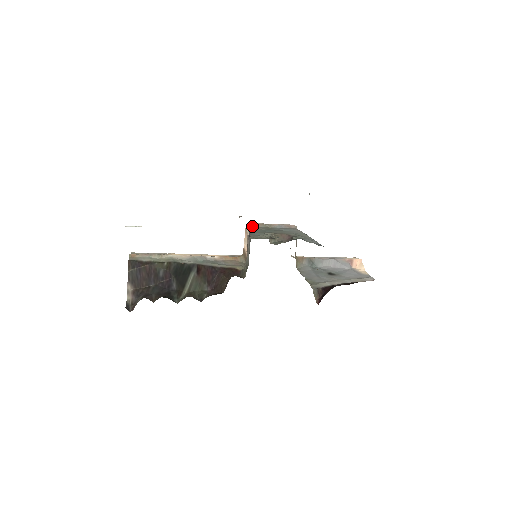
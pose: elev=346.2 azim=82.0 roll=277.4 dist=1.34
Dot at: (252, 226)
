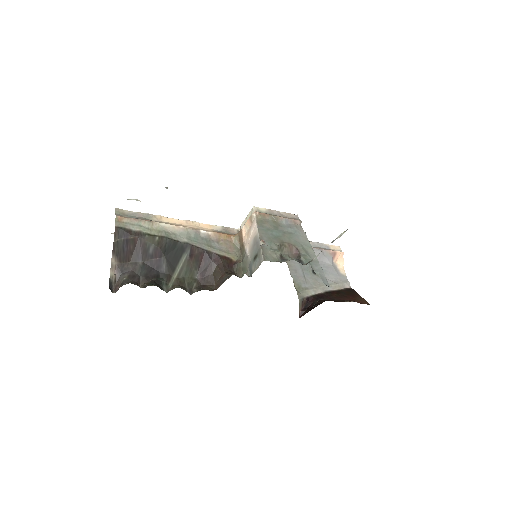
Dot at: (259, 217)
